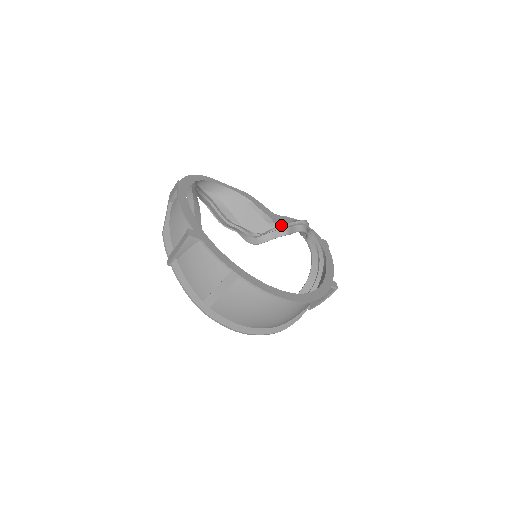
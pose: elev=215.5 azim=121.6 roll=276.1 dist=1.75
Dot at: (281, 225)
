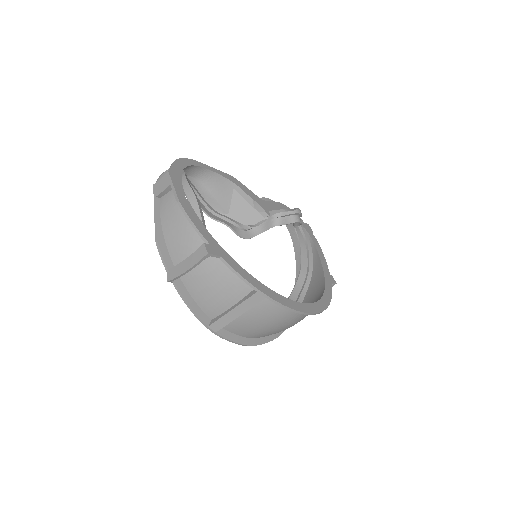
Dot at: (273, 215)
